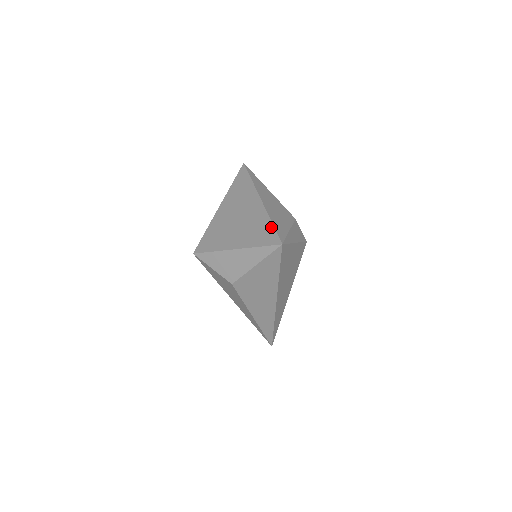
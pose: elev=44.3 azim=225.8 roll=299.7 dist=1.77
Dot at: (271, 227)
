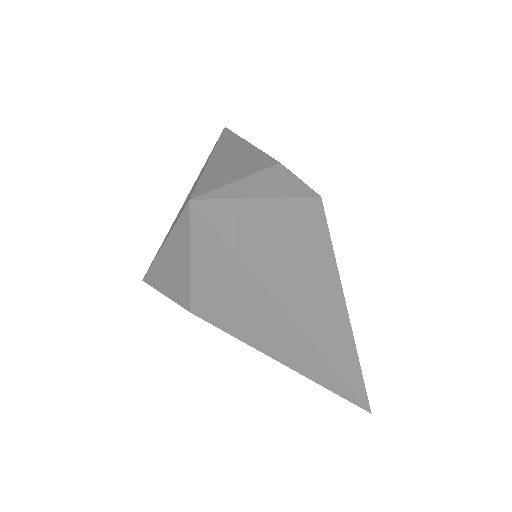
Dot at: occluded
